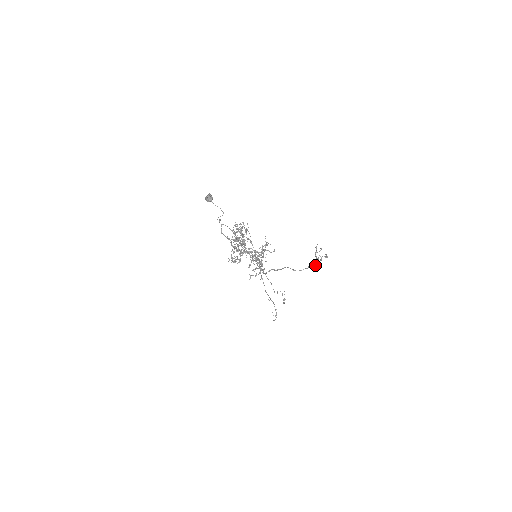
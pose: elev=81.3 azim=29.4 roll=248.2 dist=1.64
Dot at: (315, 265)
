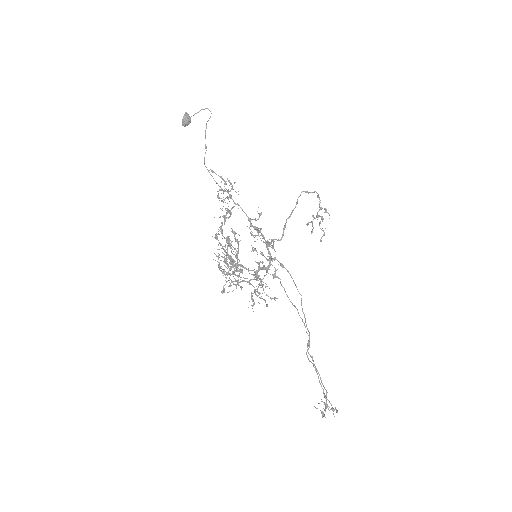
Dot at: (321, 208)
